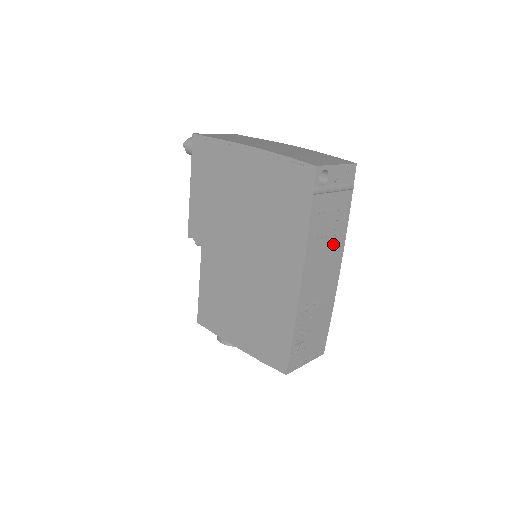
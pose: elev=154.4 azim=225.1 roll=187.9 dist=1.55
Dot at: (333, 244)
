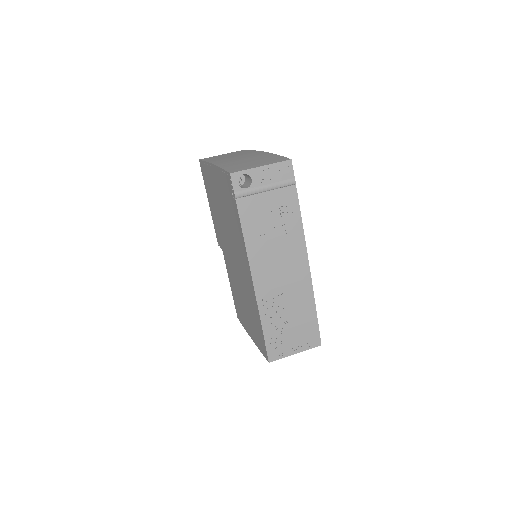
Dot at: (286, 239)
